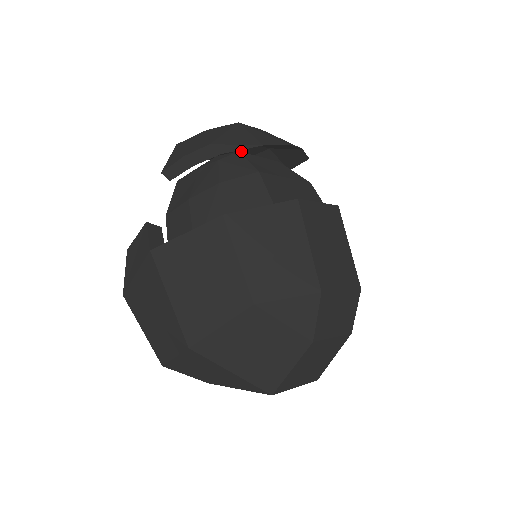
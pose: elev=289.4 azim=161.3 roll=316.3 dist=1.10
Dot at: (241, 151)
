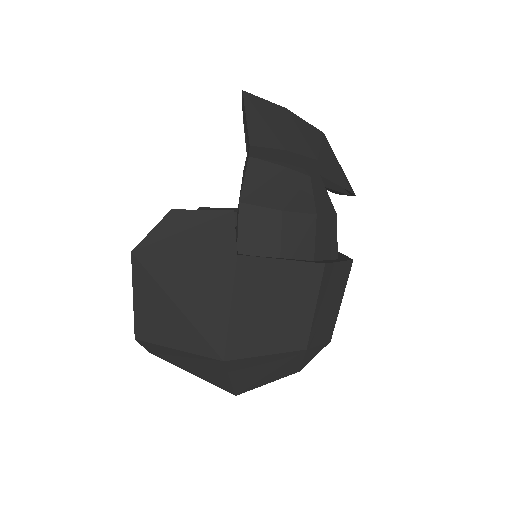
Dot at: occluded
